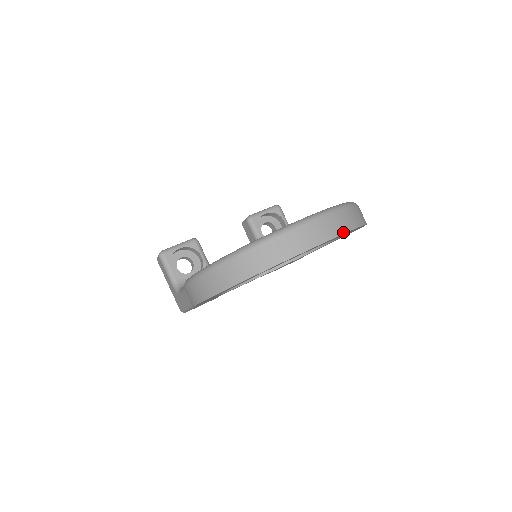
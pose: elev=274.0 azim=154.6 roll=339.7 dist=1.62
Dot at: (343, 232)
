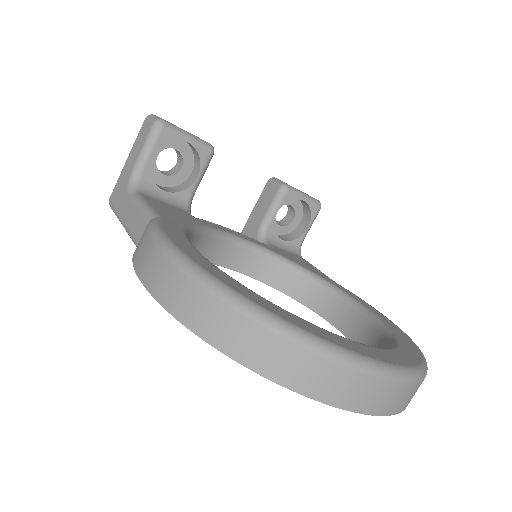
Dot at: (398, 411)
